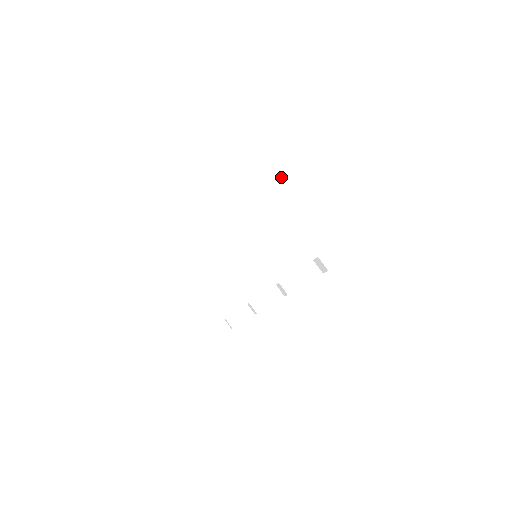
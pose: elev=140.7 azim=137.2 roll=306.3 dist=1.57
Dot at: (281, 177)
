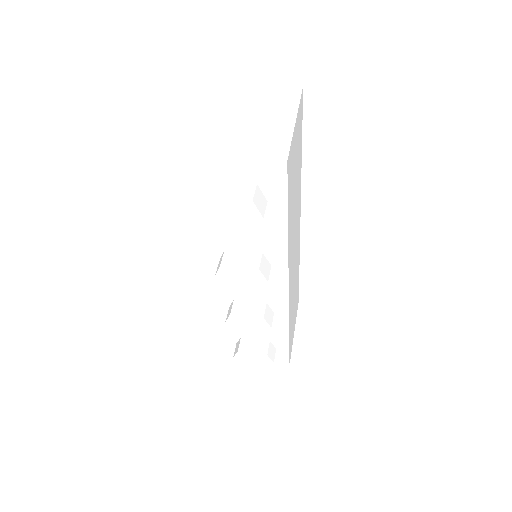
Dot at: (207, 95)
